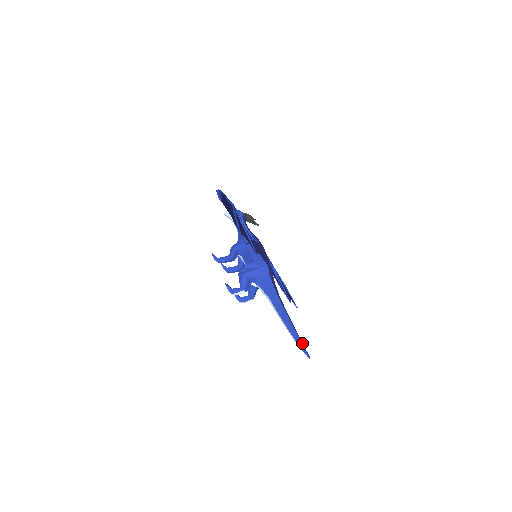
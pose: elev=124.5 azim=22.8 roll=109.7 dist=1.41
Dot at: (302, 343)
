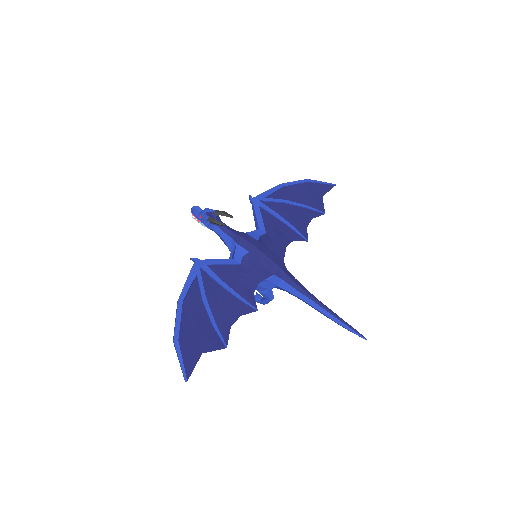
Dot at: (352, 329)
